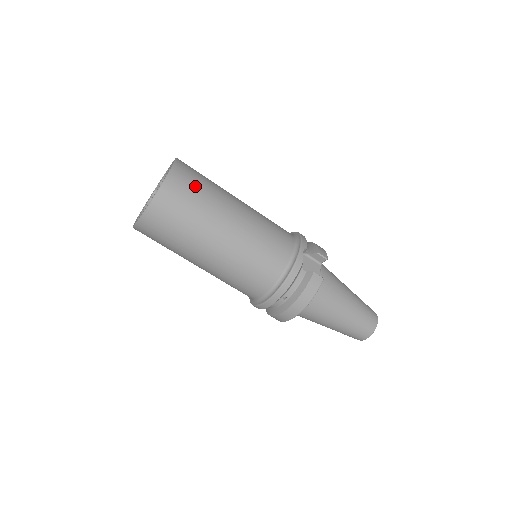
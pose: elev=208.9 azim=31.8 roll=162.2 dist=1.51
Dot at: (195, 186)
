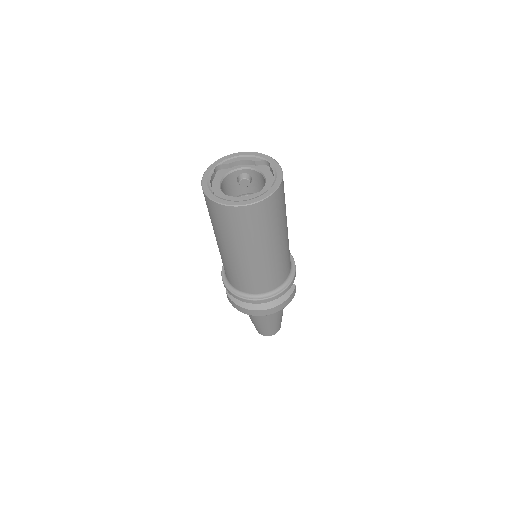
Dot at: occluded
